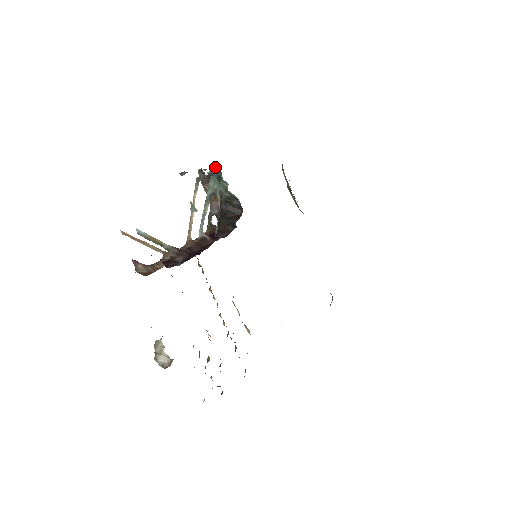
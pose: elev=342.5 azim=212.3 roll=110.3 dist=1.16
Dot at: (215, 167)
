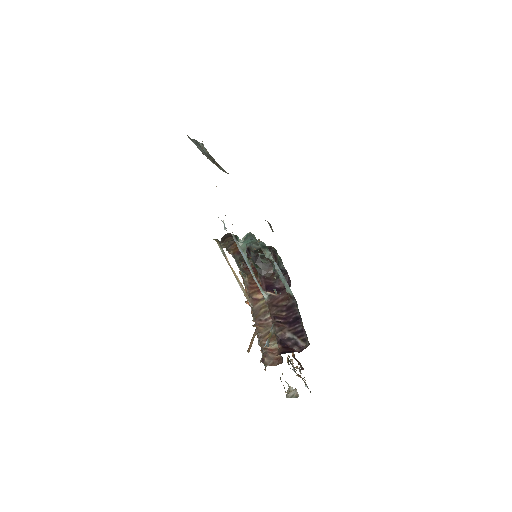
Dot at: (261, 242)
